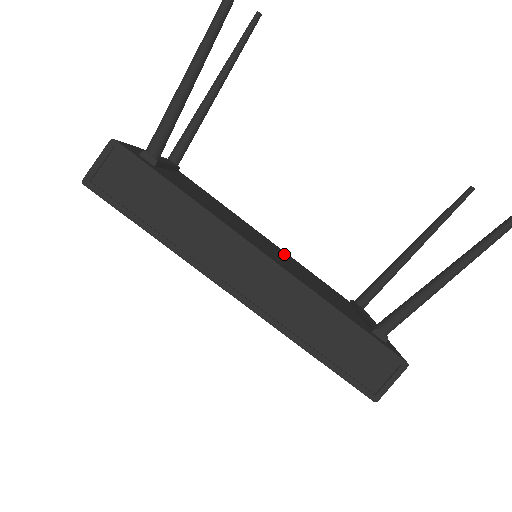
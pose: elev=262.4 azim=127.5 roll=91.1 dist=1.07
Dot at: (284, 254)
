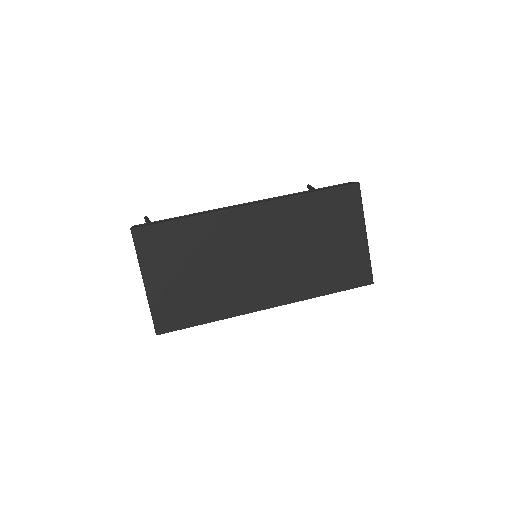
Dot at: occluded
